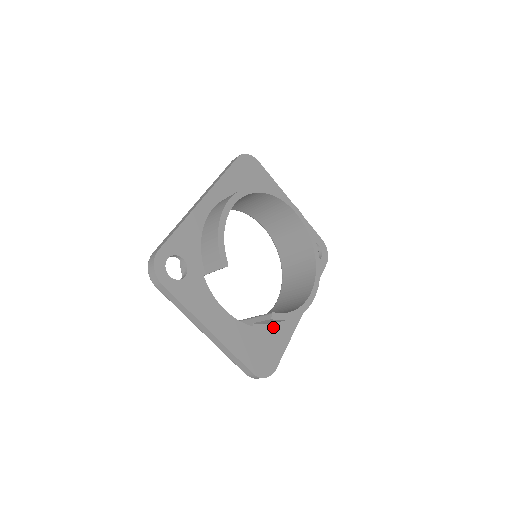
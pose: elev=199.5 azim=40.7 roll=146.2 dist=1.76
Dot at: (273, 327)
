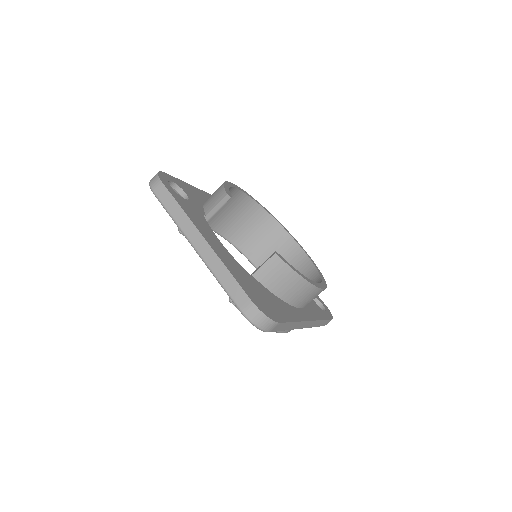
Dot at: (275, 297)
